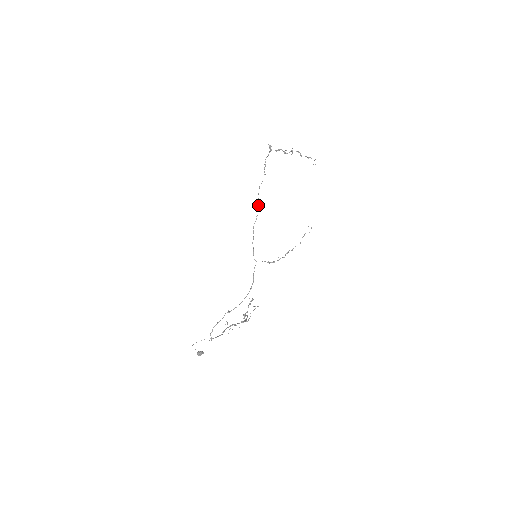
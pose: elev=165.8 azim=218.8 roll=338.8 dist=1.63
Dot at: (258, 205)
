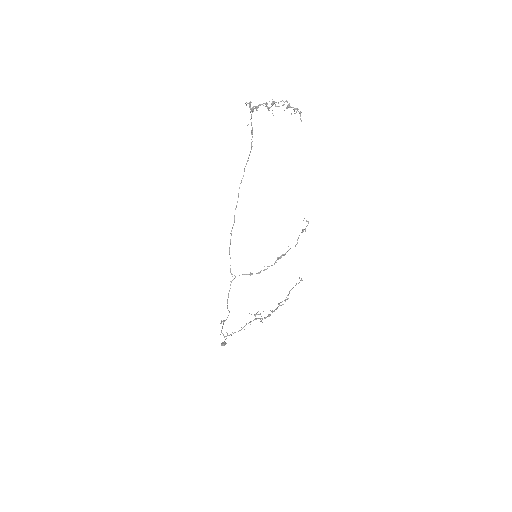
Dot at: (237, 201)
